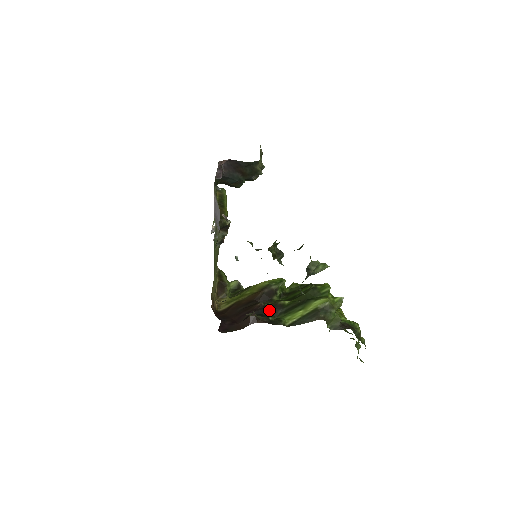
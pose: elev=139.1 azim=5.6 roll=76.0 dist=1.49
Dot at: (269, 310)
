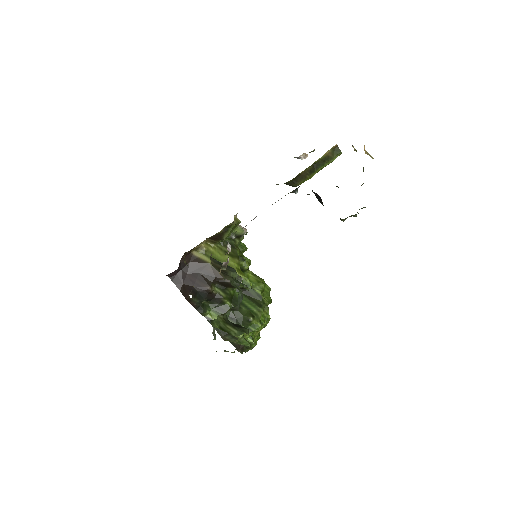
Dot at: (210, 297)
